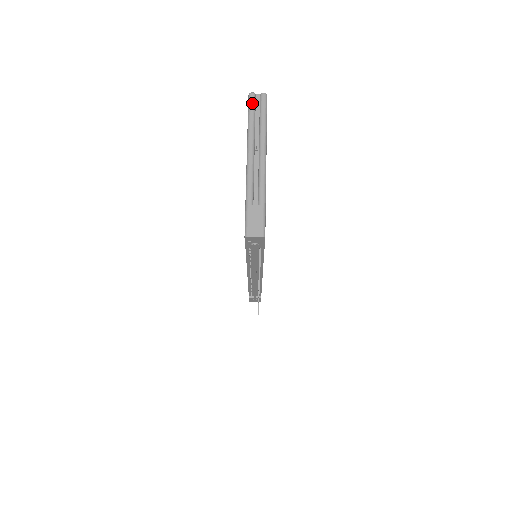
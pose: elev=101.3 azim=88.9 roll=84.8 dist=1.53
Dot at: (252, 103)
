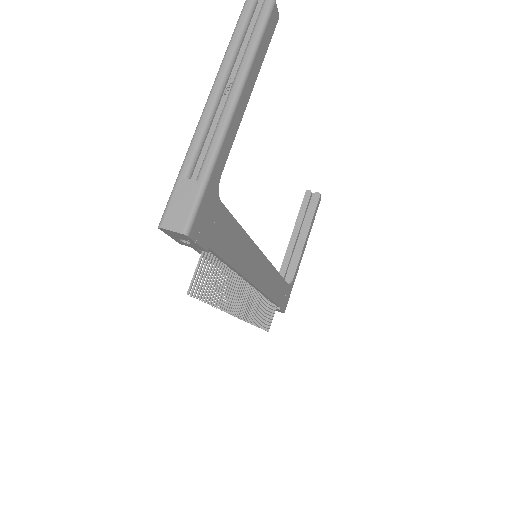
Dot at: (245, 12)
